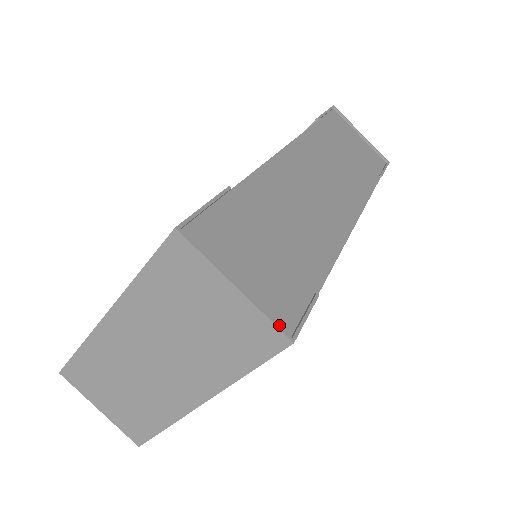
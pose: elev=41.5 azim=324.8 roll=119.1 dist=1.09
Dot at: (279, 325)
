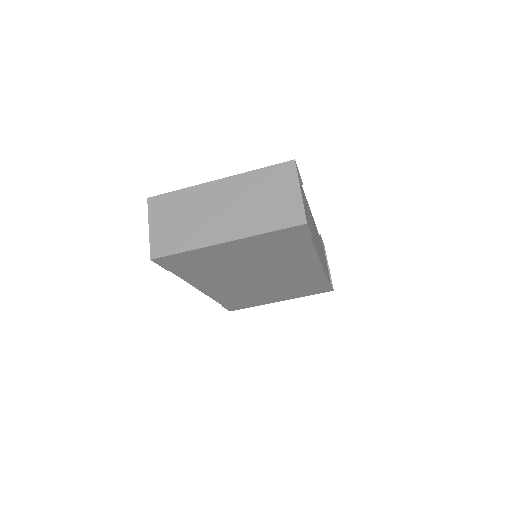
Dot at: occluded
